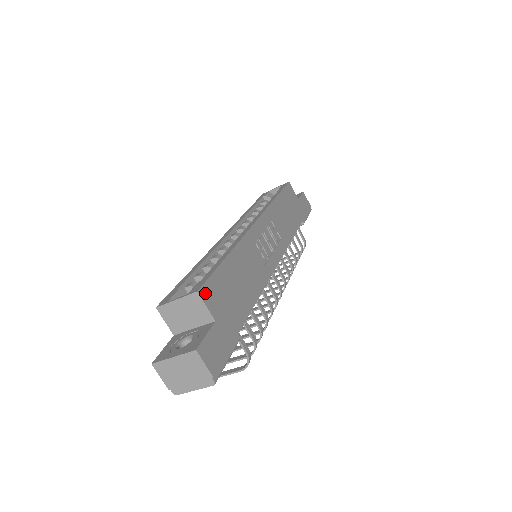
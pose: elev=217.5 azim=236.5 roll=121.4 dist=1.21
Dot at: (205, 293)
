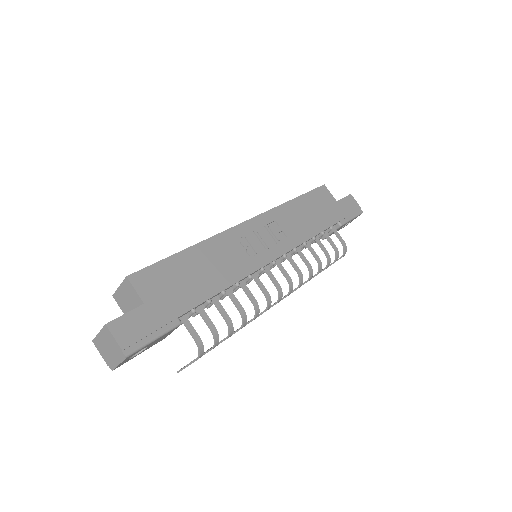
Dot at: (138, 279)
